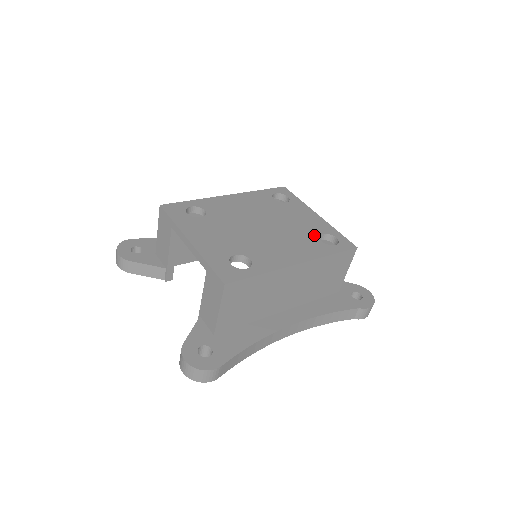
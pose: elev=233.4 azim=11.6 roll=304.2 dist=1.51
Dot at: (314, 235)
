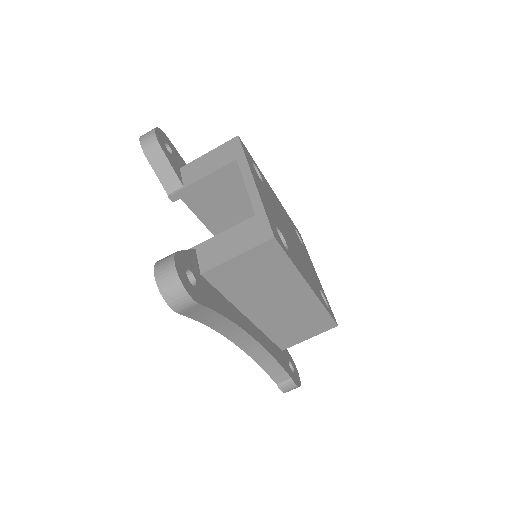
Dot at: (317, 284)
